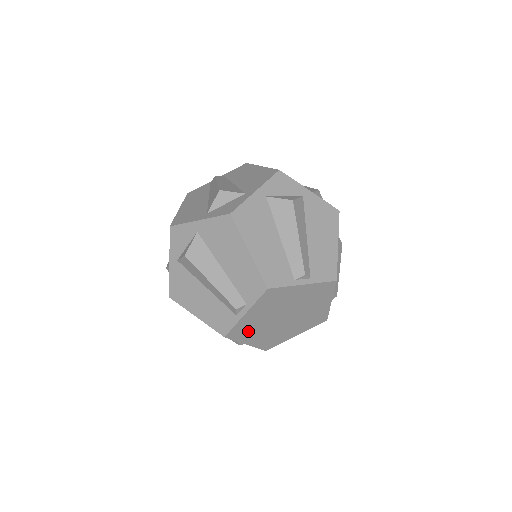
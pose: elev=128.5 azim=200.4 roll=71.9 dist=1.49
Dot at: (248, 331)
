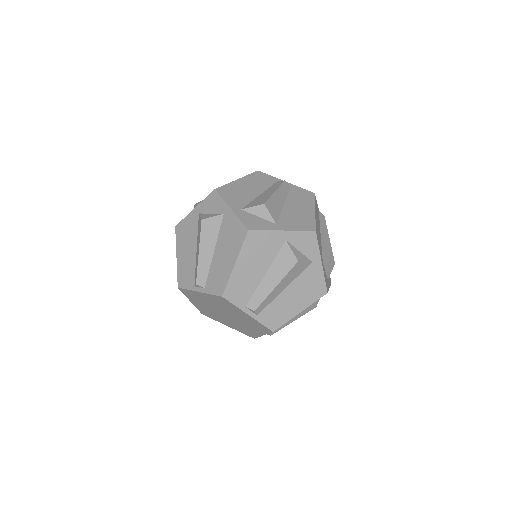
Dot at: (196, 298)
